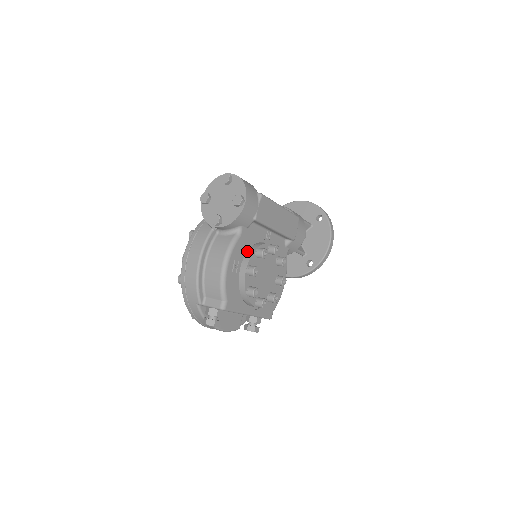
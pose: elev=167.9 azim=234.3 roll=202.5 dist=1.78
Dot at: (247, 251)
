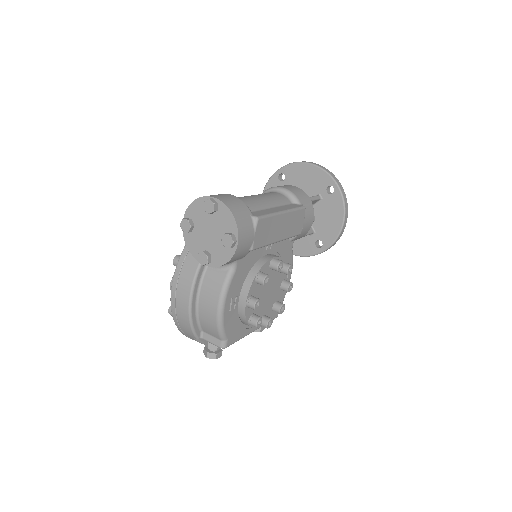
Dot at: (245, 278)
